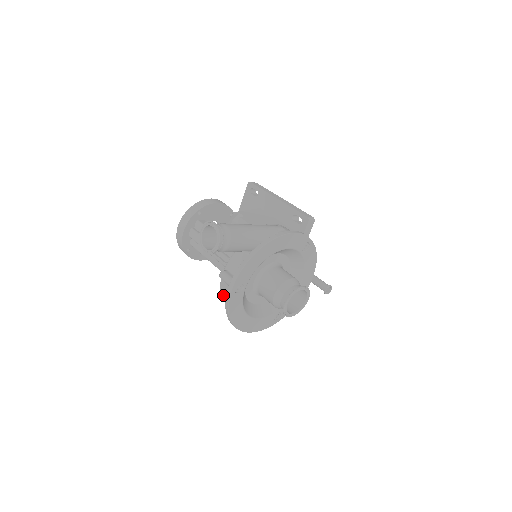
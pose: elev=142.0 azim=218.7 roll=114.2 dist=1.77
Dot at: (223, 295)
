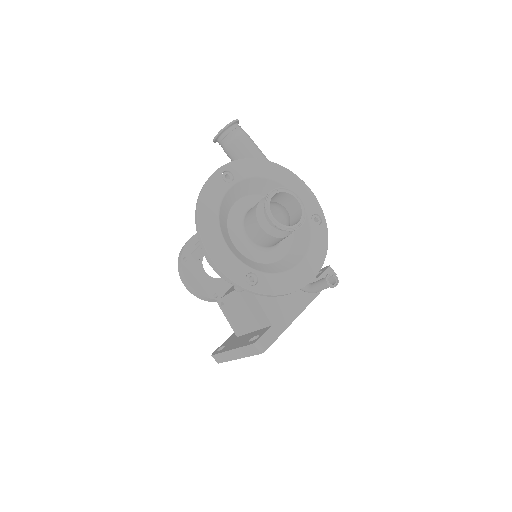
Dot at: occluded
